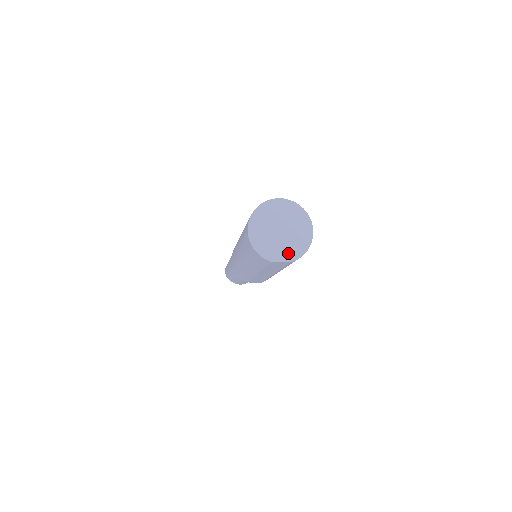
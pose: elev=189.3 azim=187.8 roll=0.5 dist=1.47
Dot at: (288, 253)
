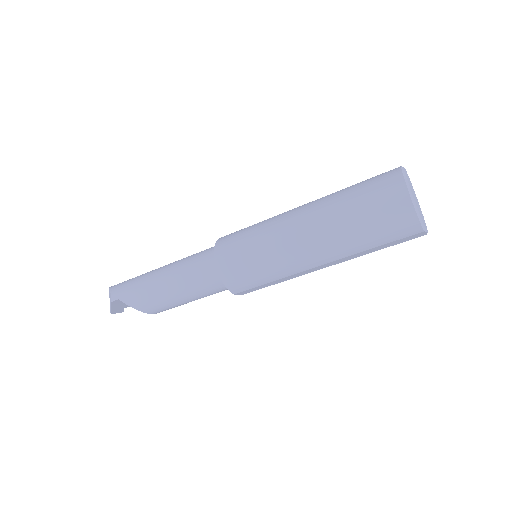
Dot at: (425, 224)
